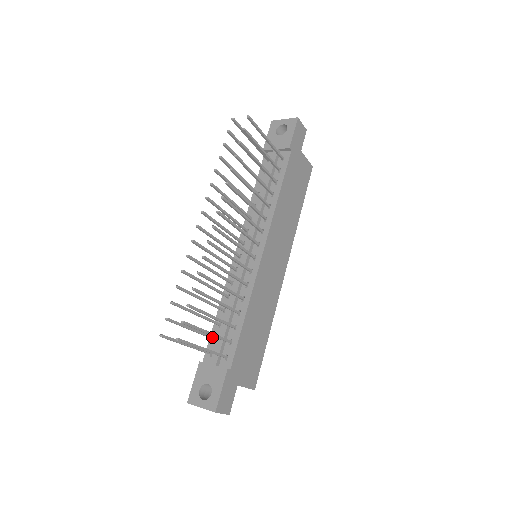
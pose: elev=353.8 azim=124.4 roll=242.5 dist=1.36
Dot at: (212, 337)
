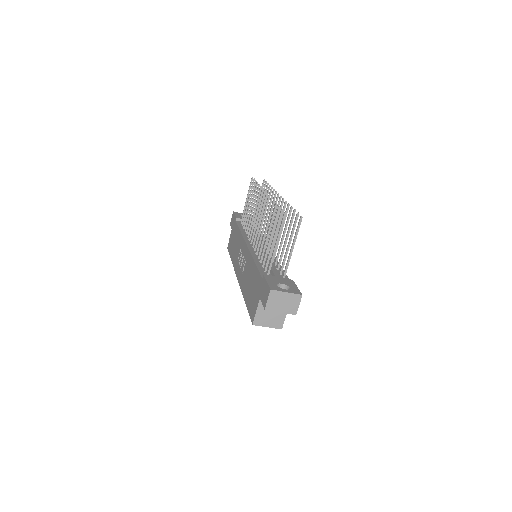
Dot at: (267, 265)
